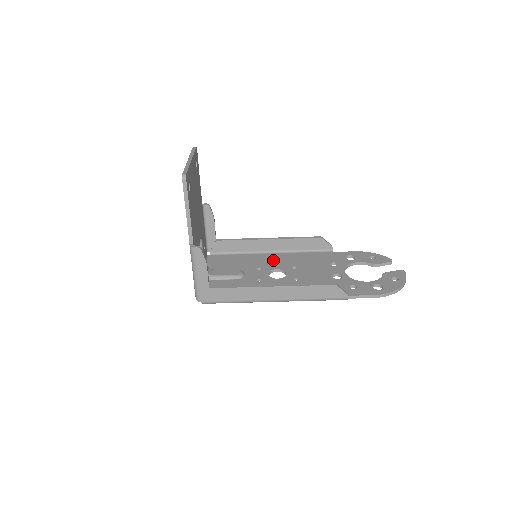
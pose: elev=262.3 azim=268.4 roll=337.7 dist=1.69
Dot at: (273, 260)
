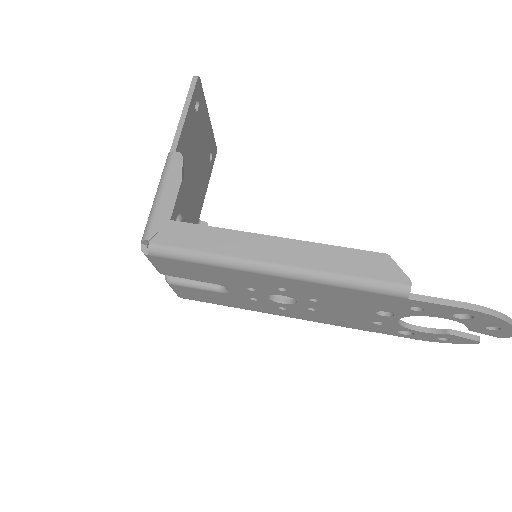
Dot at: occluded
